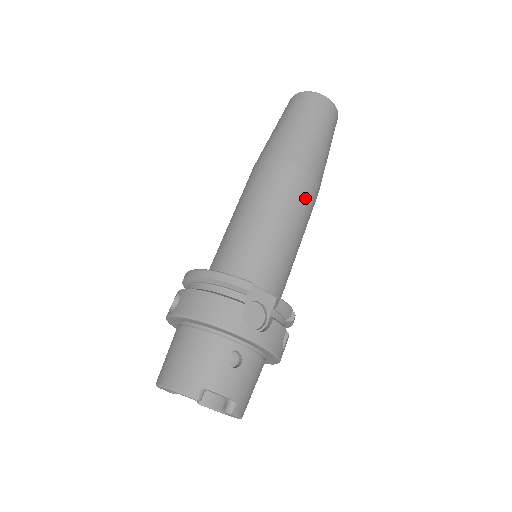
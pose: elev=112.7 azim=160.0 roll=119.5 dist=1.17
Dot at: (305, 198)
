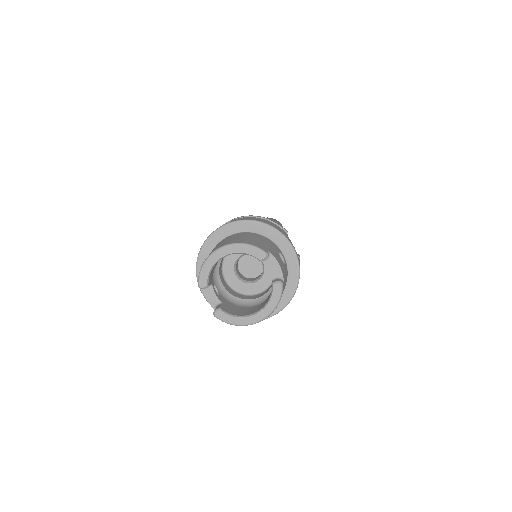
Dot at: occluded
